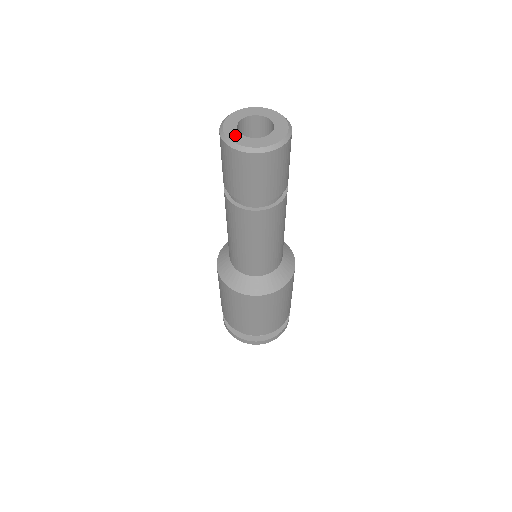
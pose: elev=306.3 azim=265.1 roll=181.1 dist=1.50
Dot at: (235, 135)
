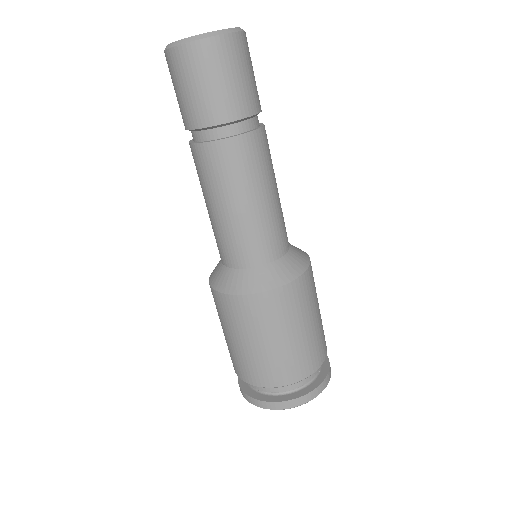
Dot at: occluded
